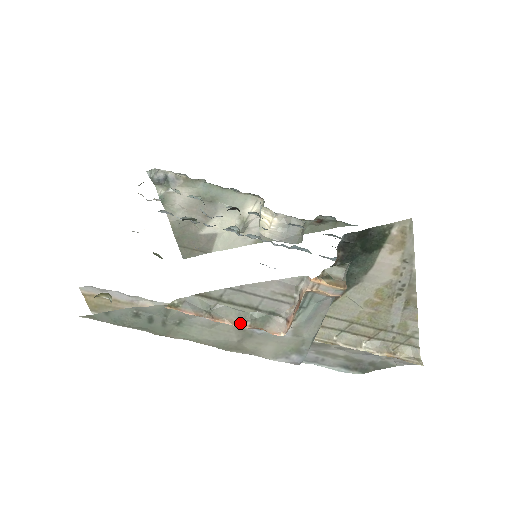
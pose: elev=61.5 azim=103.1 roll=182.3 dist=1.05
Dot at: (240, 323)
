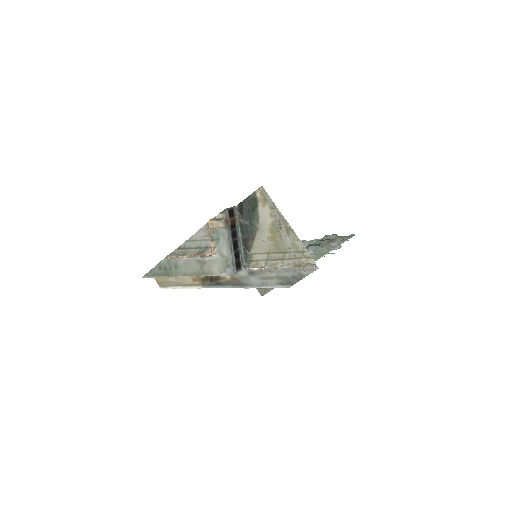
Dot at: (193, 255)
